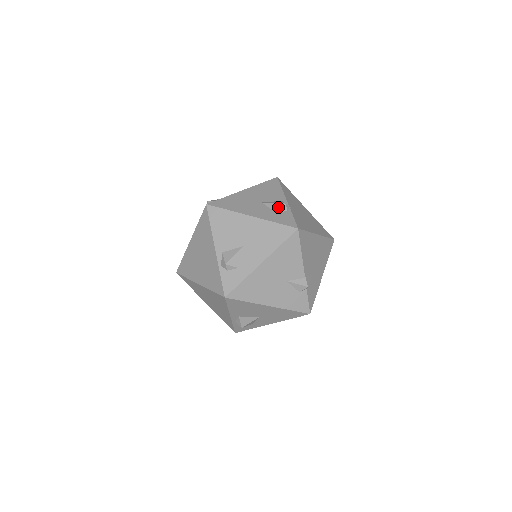
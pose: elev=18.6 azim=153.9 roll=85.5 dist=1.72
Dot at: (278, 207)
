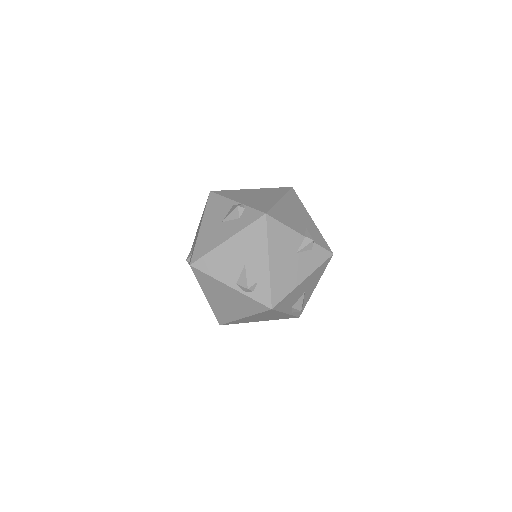
Dot at: (236, 213)
